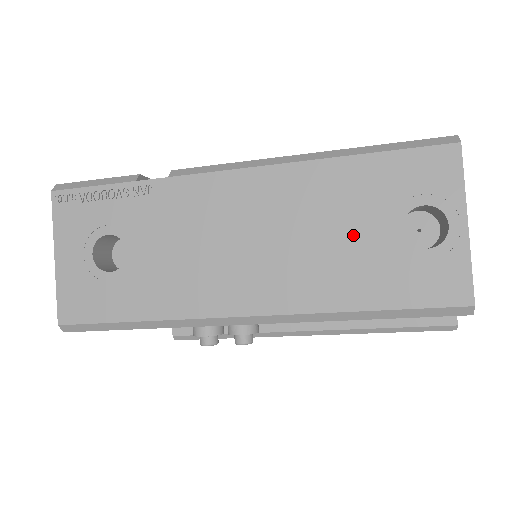
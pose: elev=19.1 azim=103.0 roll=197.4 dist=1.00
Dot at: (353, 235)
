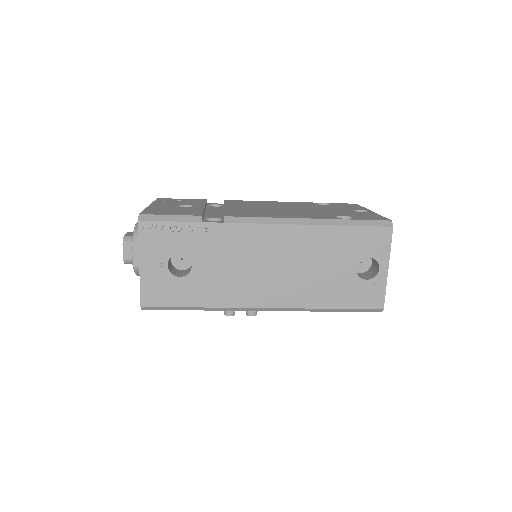
Dot at: (331, 269)
